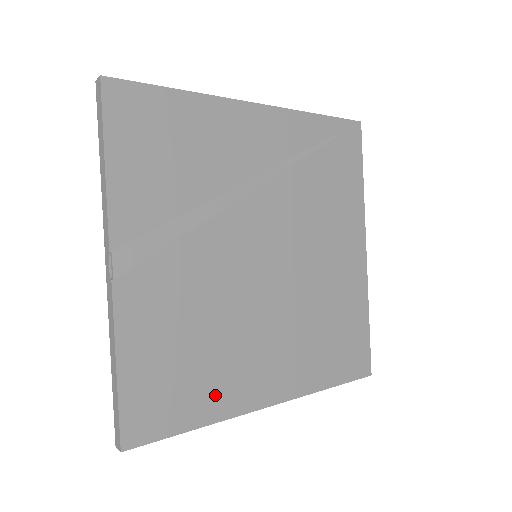
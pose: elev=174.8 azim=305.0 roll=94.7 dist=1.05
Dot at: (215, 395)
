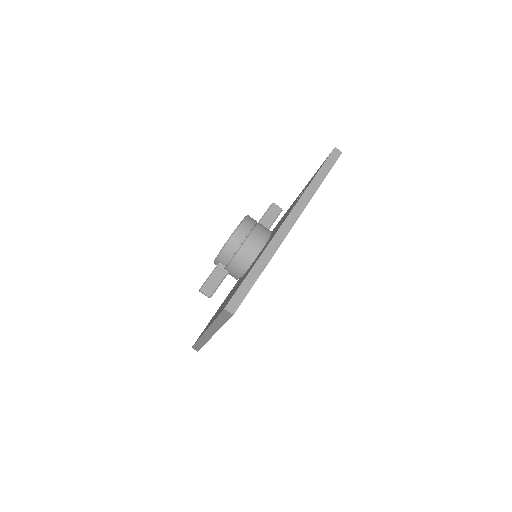
Dot at: occluded
